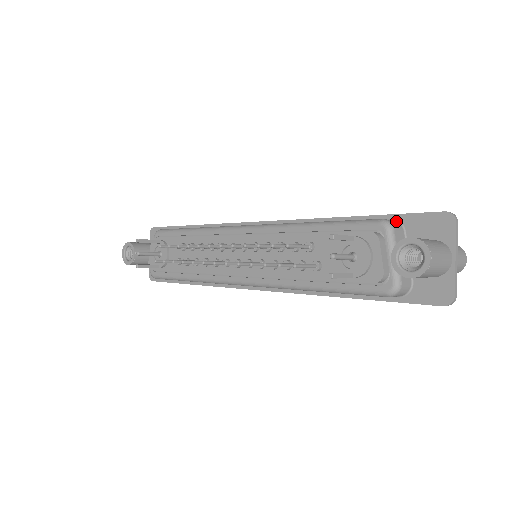
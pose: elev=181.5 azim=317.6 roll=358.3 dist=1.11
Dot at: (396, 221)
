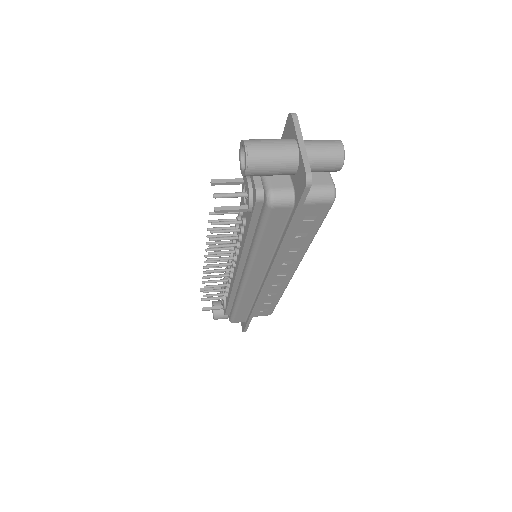
Dot at: occluded
